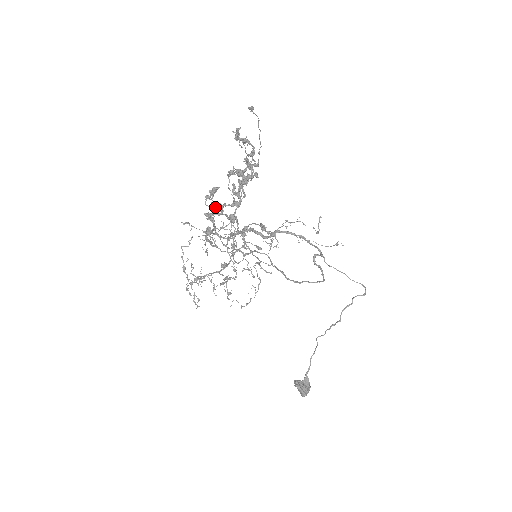
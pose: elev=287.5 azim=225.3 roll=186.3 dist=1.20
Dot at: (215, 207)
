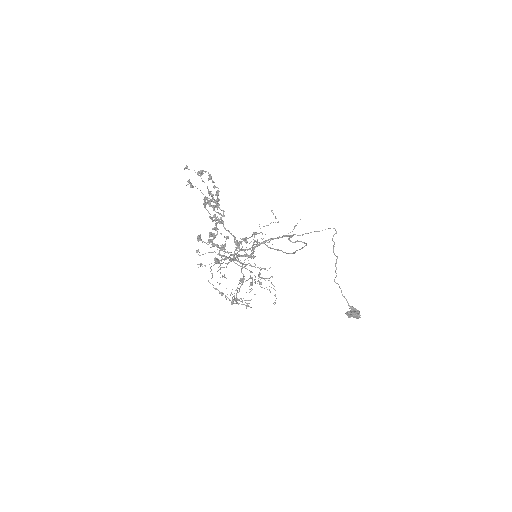
Dot at: (211, 233)
